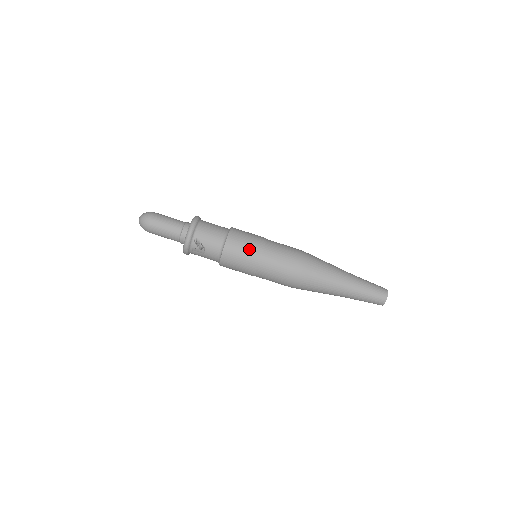
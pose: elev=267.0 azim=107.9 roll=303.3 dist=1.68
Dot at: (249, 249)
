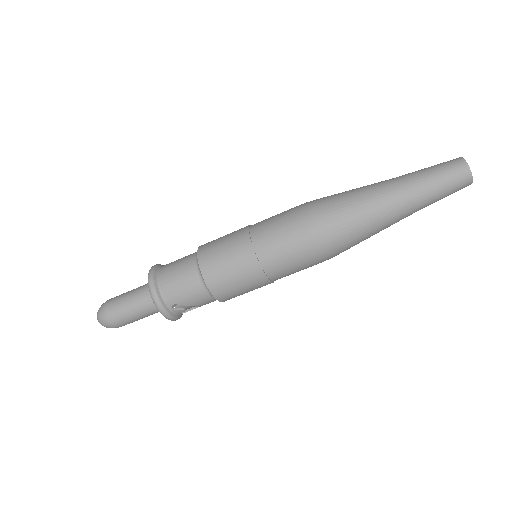
Dot at: (241, 273)
